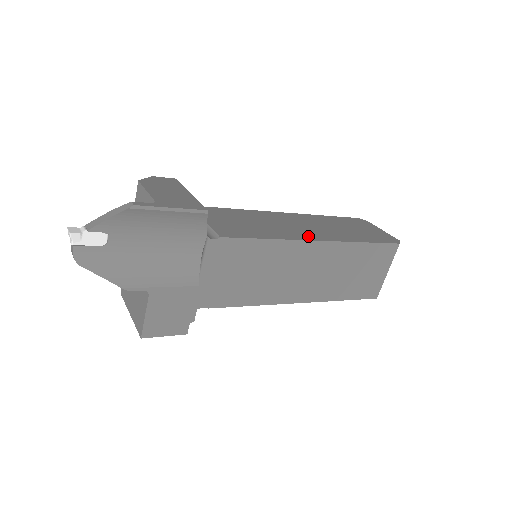
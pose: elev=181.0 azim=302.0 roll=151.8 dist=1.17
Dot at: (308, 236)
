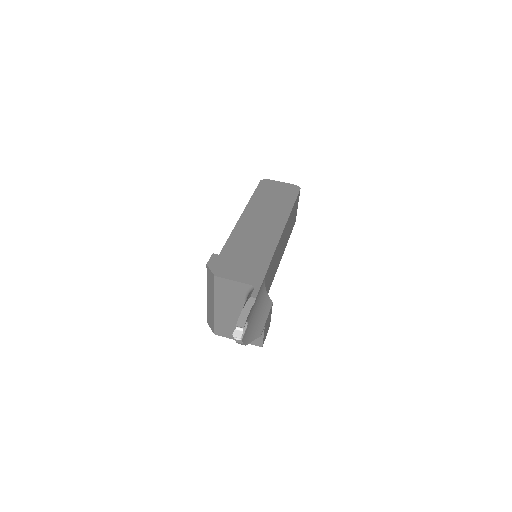
Dot at: (278, 227)
